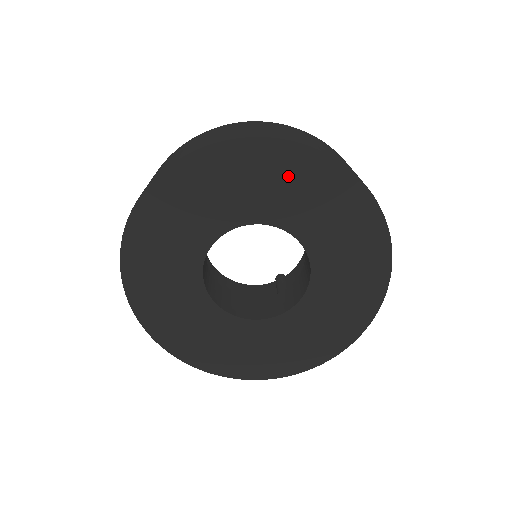
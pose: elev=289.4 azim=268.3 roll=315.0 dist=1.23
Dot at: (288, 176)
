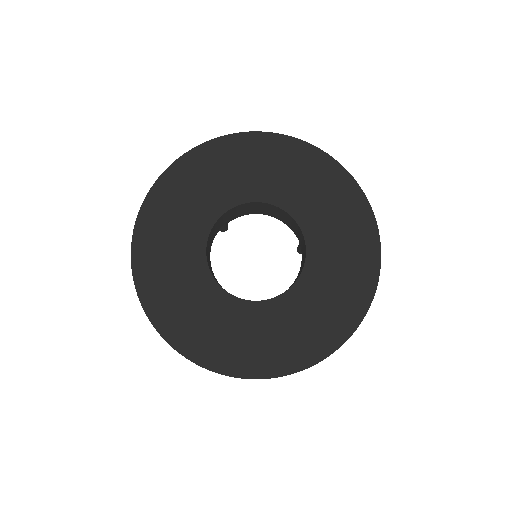
Dot at: (341, 208)
